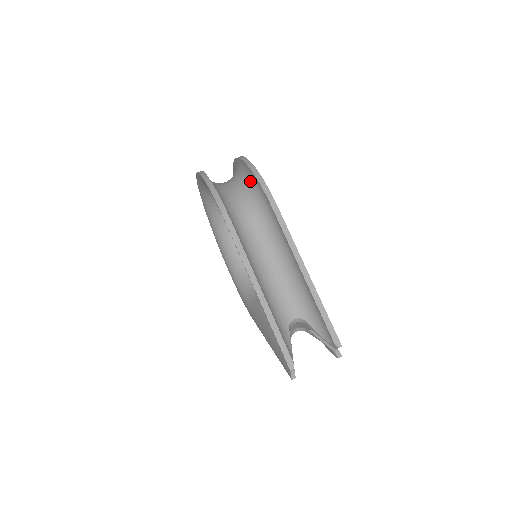
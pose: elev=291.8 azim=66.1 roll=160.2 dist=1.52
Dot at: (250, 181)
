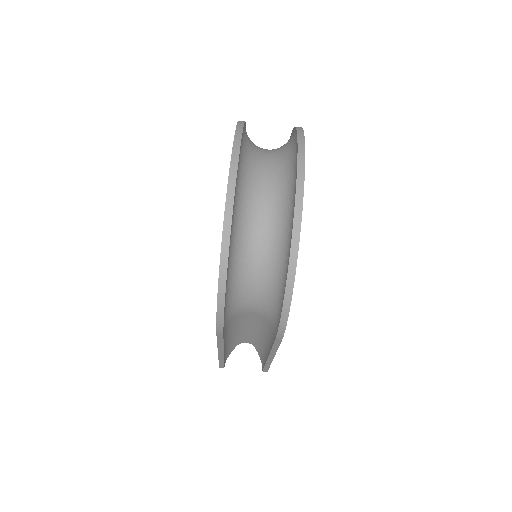
Dot at: (278, 293)
